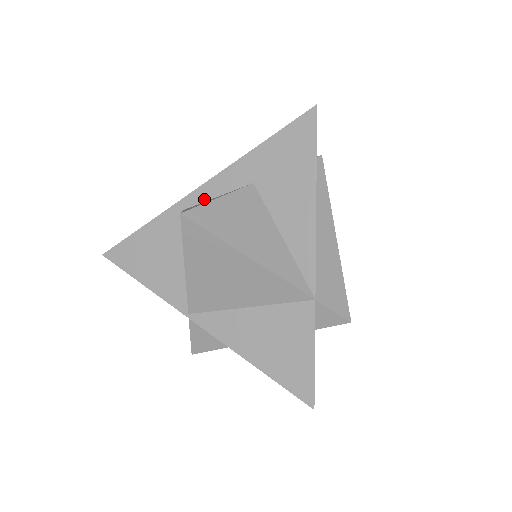
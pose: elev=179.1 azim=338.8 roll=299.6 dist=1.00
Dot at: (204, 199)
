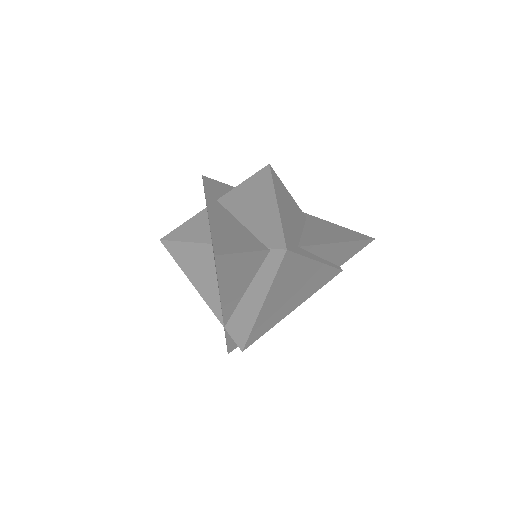
Dot at: occluded
